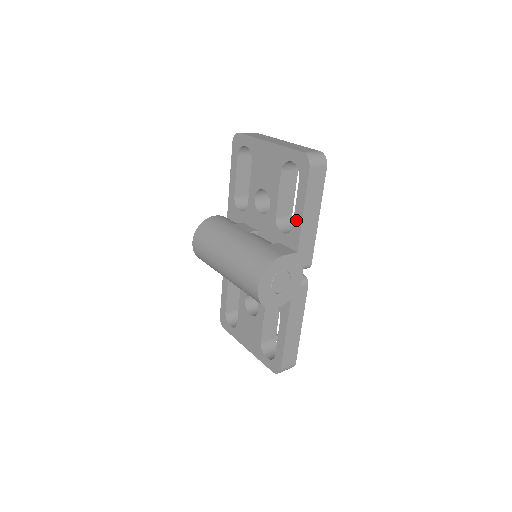
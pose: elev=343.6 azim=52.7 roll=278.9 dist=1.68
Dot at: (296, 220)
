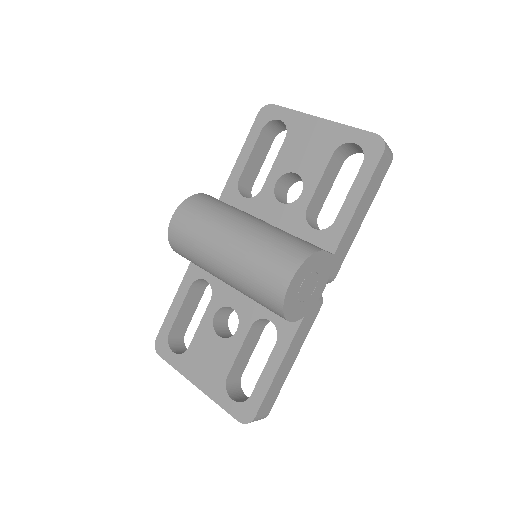
Dot at: (343, 214)
